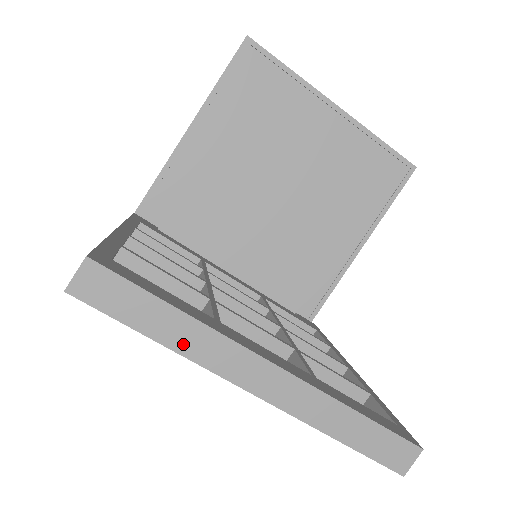
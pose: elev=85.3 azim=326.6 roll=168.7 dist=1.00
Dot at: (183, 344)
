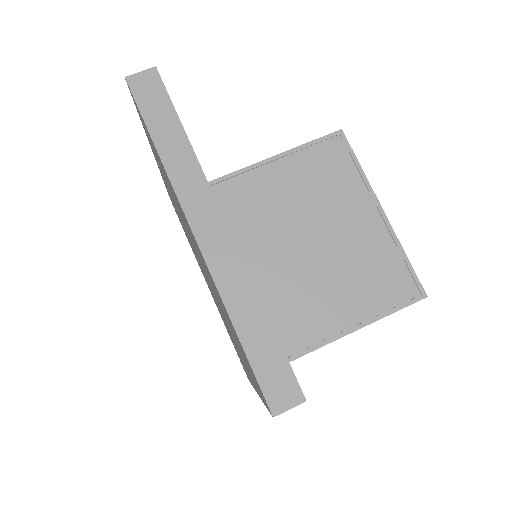
Dot at: (172, 162)
